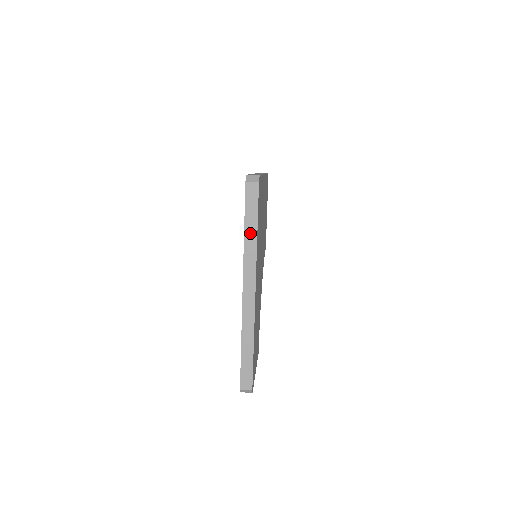
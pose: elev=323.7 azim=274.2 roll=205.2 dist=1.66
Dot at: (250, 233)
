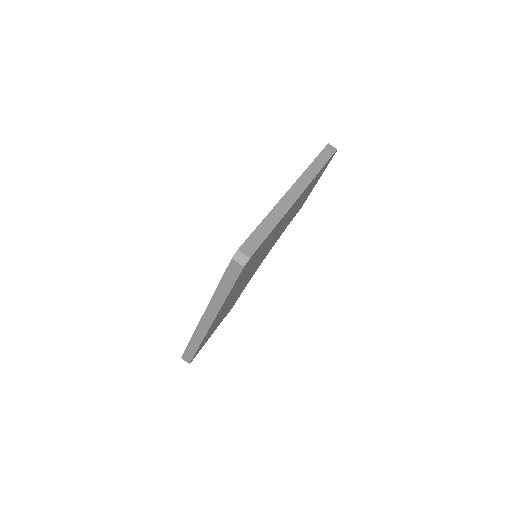
Dot at: (222, 291)
